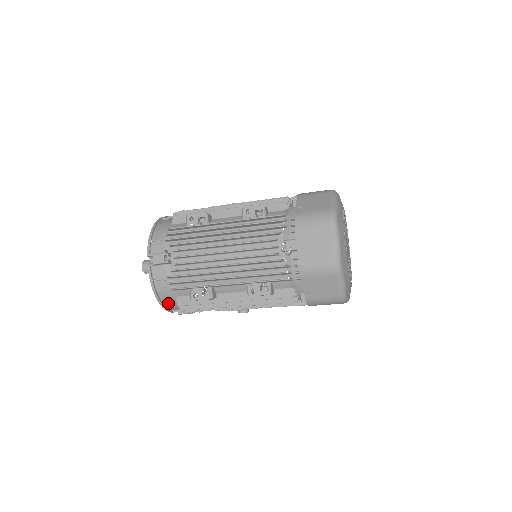
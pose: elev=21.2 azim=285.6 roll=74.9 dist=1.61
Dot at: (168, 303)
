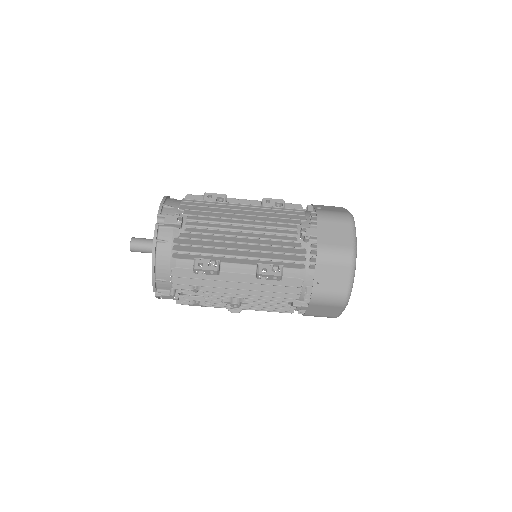
Dot at: (160, 274)
